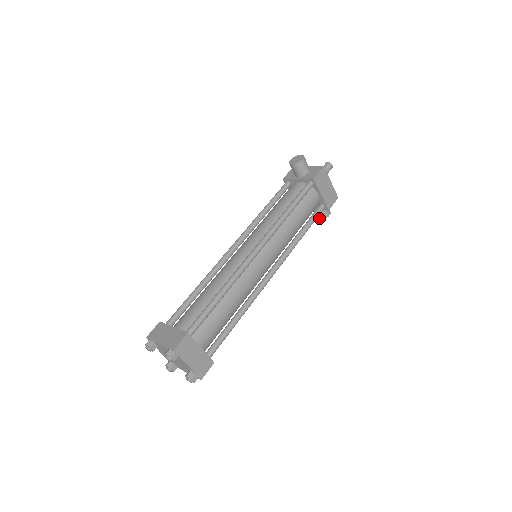
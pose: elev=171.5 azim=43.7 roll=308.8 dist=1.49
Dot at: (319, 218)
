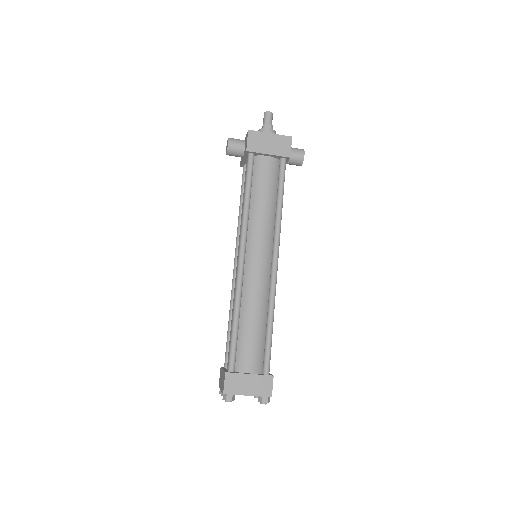
Dot at: (299, 165)
